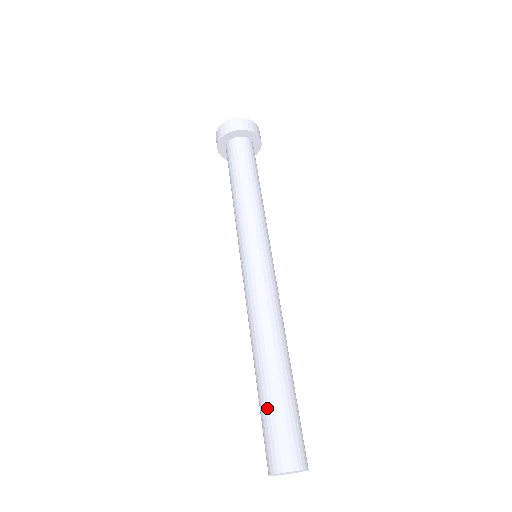
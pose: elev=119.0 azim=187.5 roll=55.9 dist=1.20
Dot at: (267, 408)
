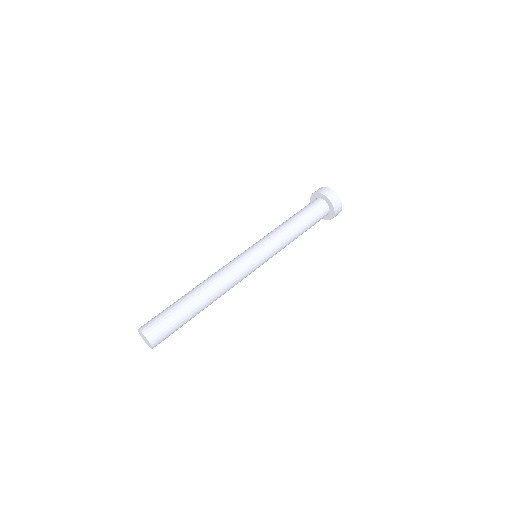
Dot at: (171, 308)
